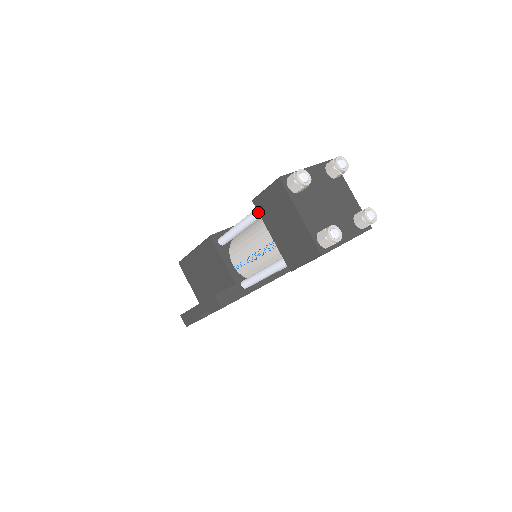
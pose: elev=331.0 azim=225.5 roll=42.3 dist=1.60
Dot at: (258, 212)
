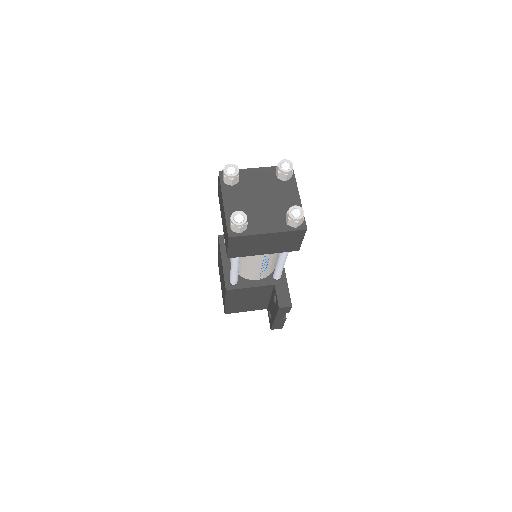
Dot at: occluded
